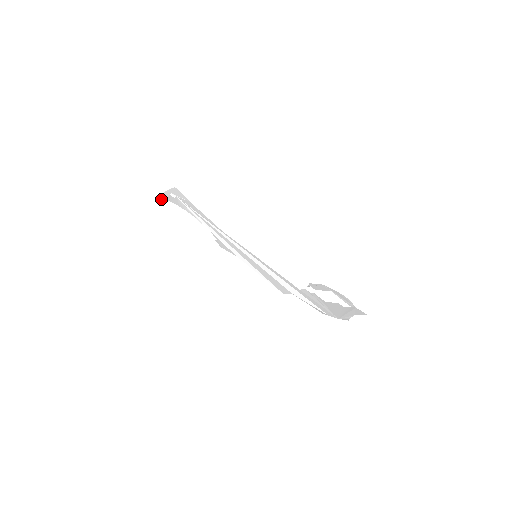
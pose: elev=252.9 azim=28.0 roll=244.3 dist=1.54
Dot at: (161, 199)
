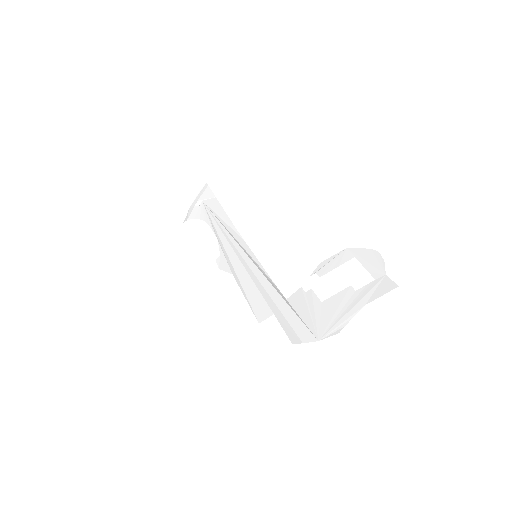
Dot at: occluded
